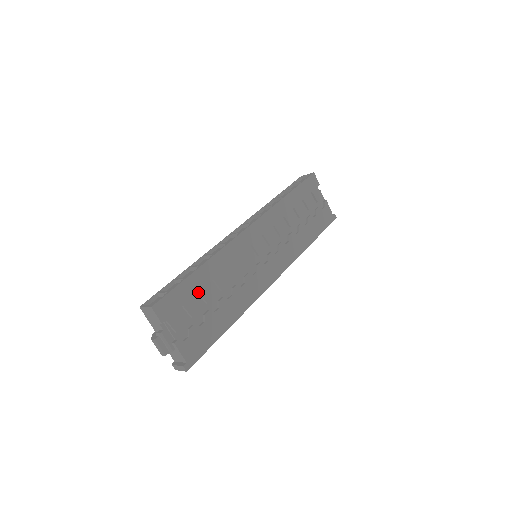
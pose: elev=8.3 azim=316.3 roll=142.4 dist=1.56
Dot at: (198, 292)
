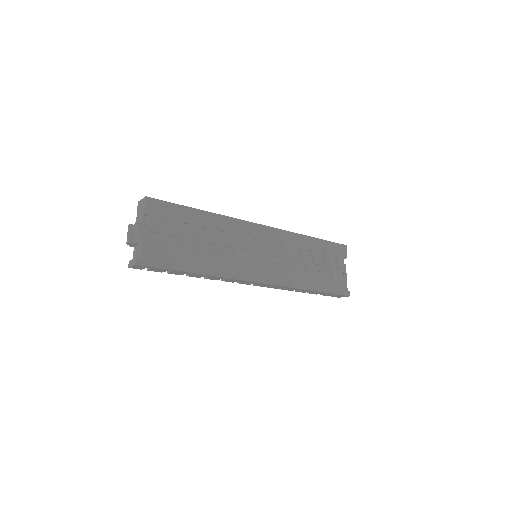
Dot at: (189, 224)
